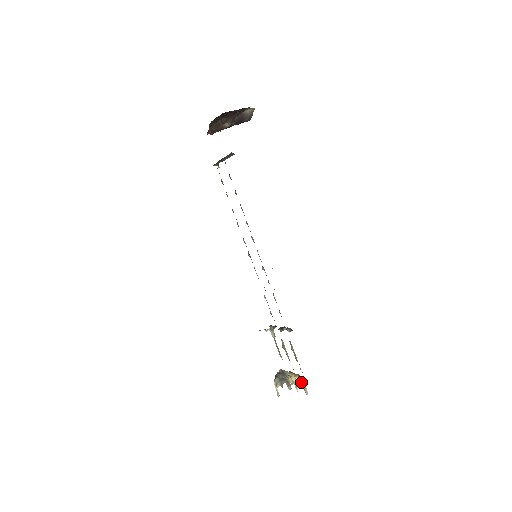
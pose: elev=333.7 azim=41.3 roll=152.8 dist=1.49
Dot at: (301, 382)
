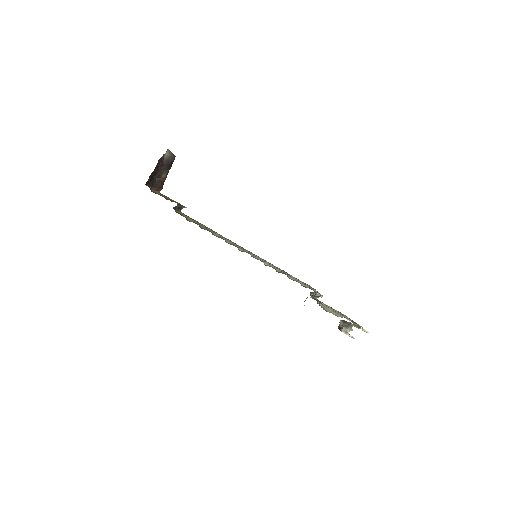
Dot at: (356, 327)
